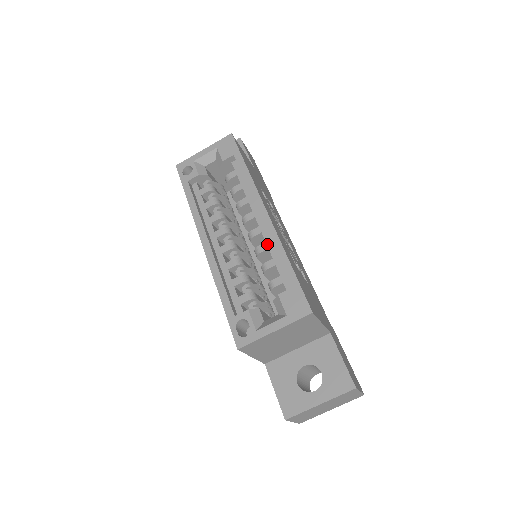
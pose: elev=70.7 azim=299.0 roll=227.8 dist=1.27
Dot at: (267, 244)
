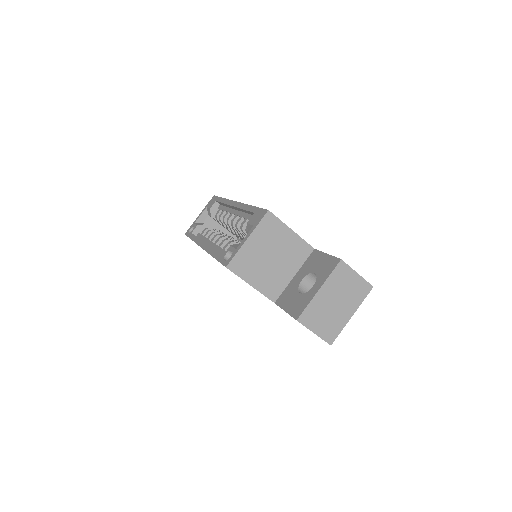
Dot at: (241, 216)
